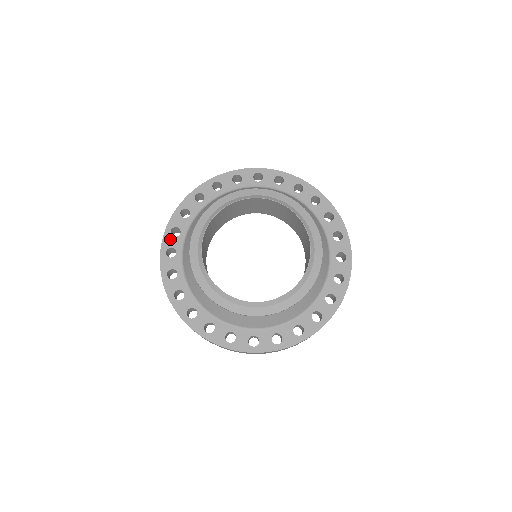
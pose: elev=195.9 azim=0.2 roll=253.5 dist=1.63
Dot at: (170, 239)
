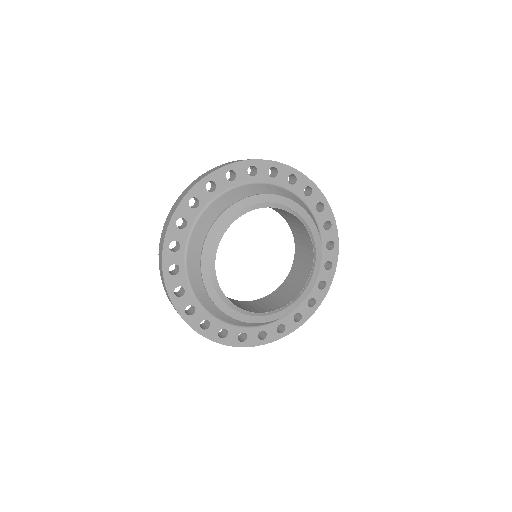
Dot at: (193, 319)
